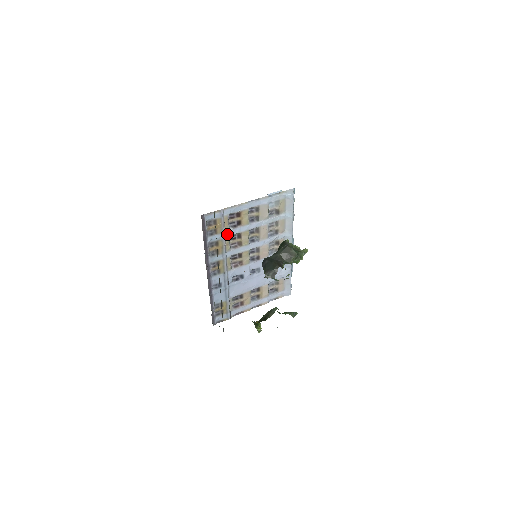
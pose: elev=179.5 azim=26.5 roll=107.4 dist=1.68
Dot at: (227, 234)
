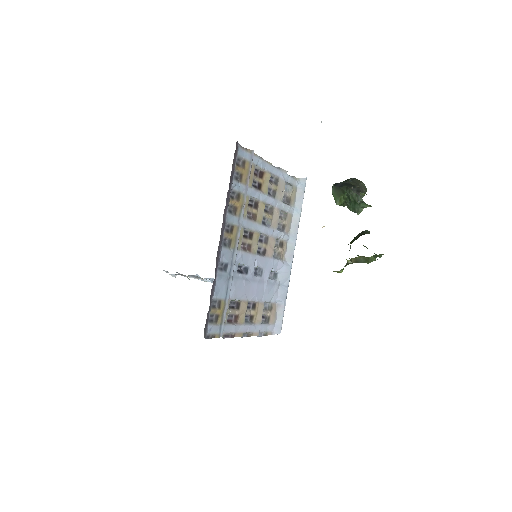
Dot at: (248, 192)
